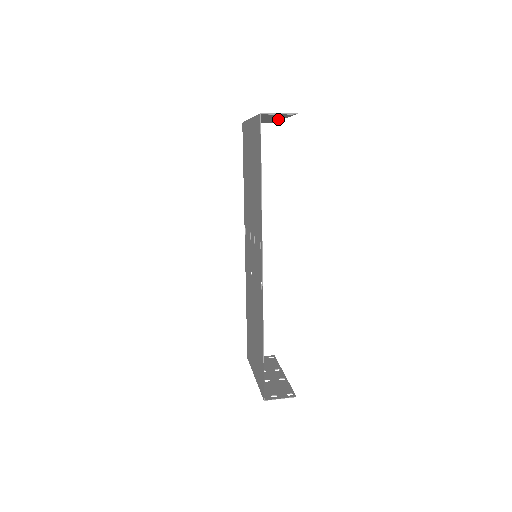
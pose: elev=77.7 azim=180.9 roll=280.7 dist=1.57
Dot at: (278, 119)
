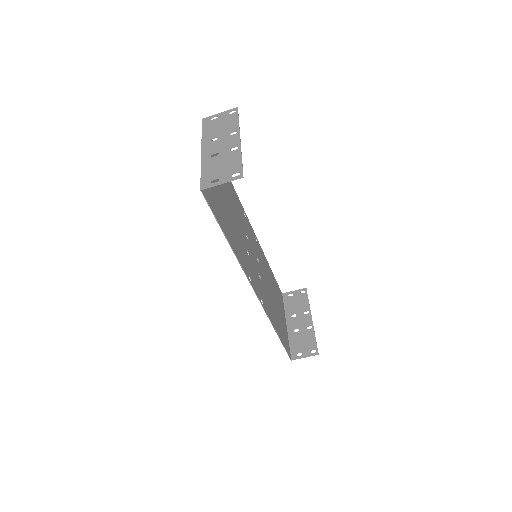
Dot at: (235, 137)
